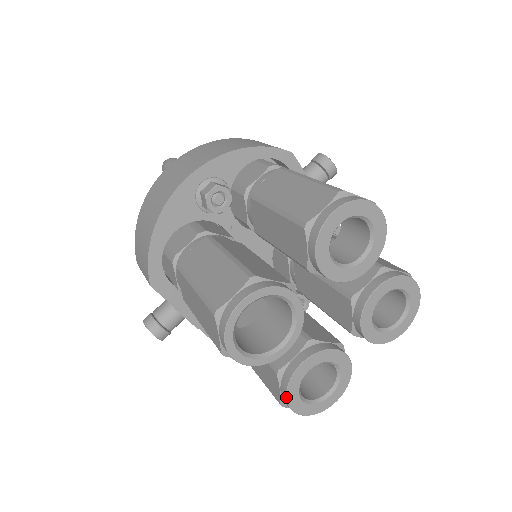
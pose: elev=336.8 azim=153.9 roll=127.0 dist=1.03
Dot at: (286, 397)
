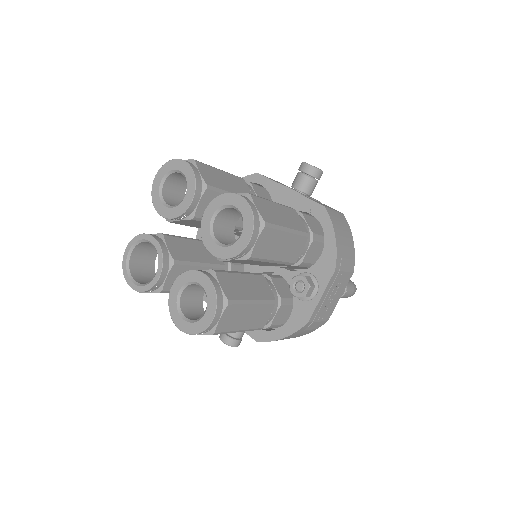
Dot at: (171, 316)
